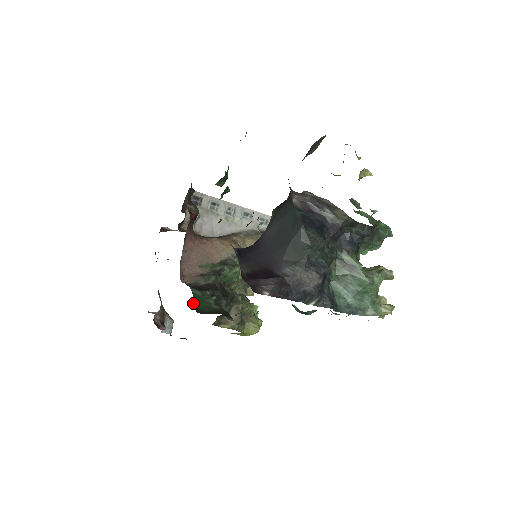
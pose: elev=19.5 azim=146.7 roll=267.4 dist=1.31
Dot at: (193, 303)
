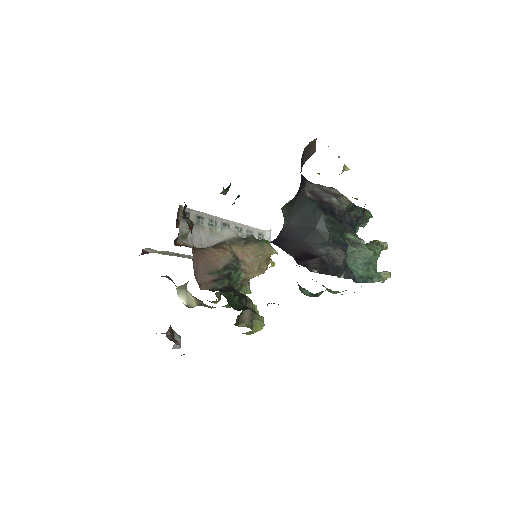
Dot at: (228, 302)
